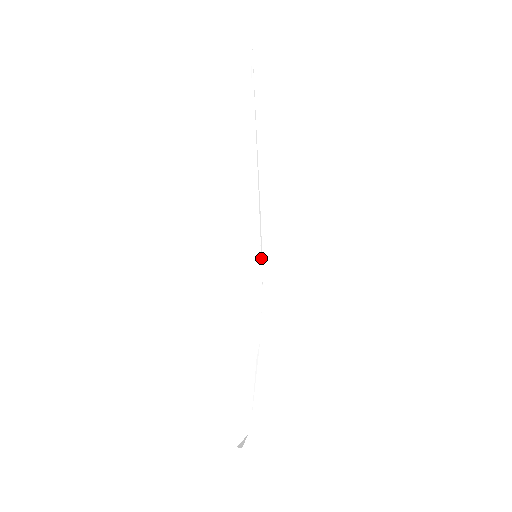
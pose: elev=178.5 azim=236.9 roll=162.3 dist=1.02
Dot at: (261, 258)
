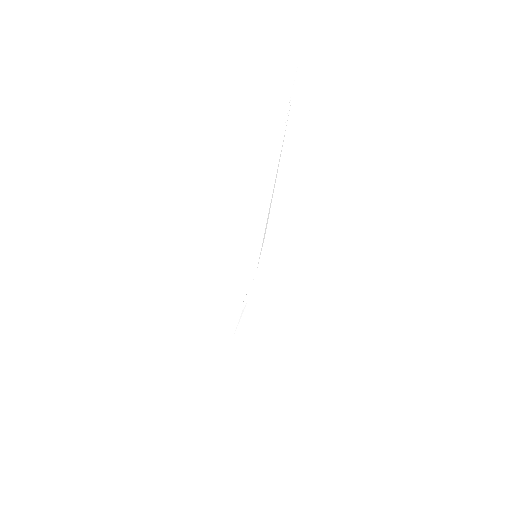
Dot at: (260, 254)
